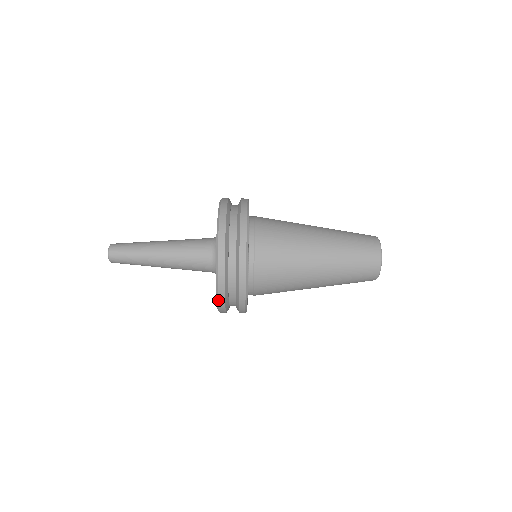
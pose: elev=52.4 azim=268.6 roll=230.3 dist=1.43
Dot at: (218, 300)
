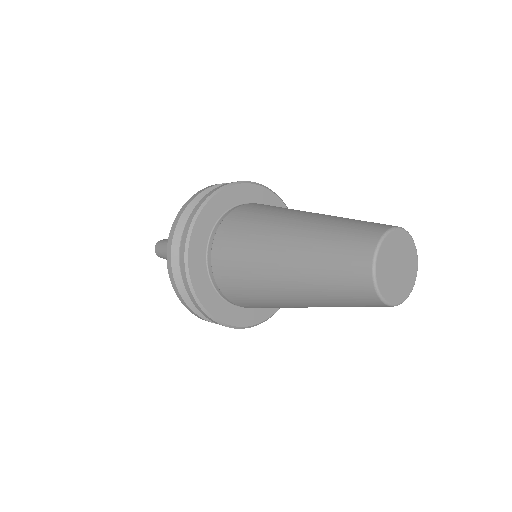
Dot at: occluded
